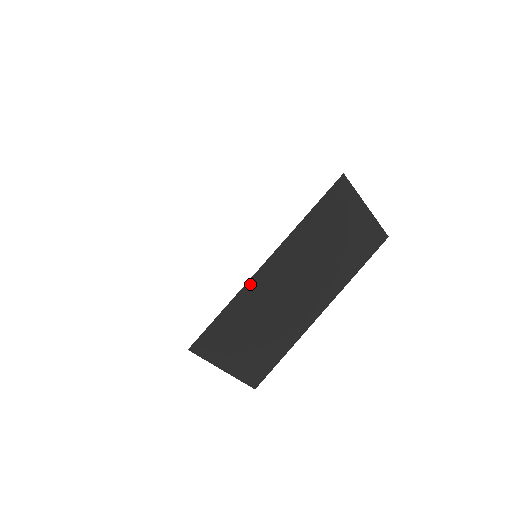
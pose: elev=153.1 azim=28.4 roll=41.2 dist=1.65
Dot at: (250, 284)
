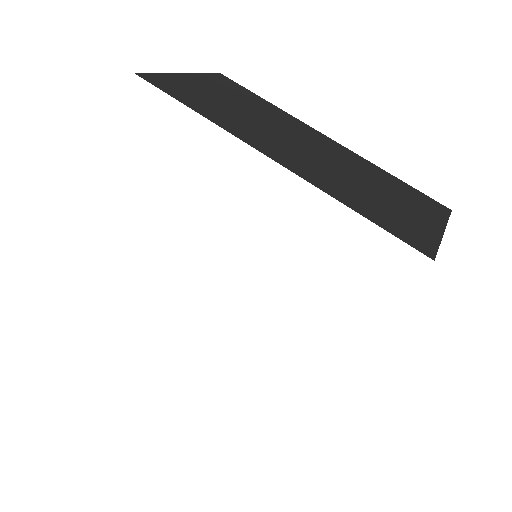
Dot at: occluded
